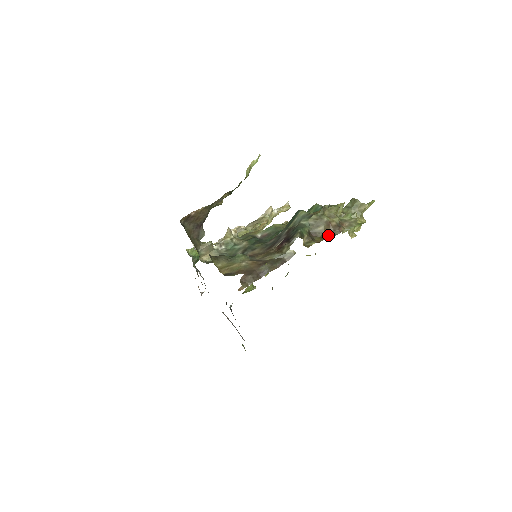
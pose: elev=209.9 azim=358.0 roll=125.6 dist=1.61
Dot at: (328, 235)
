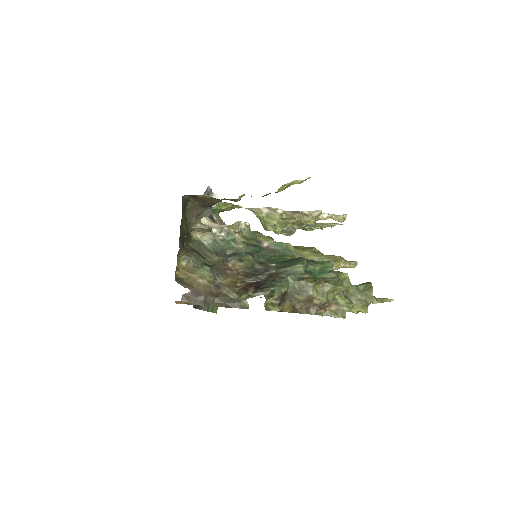
Dot at: (301, 308)
